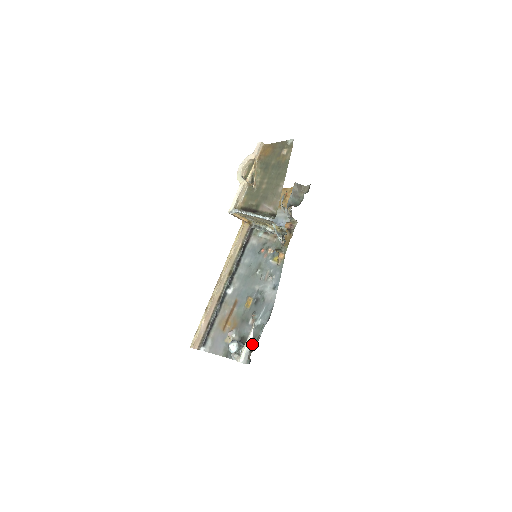
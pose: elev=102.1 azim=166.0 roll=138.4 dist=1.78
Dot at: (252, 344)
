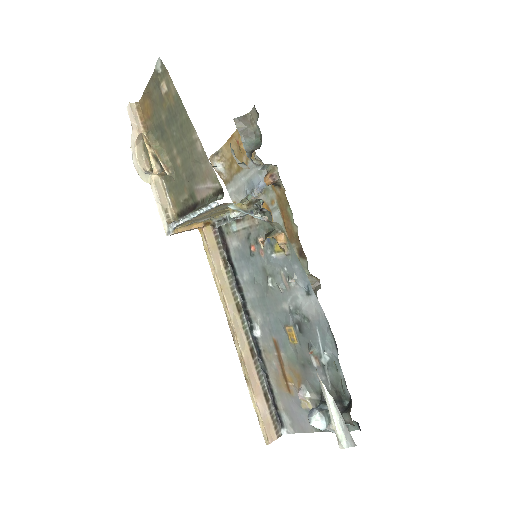
Dot at: (341, 396)
